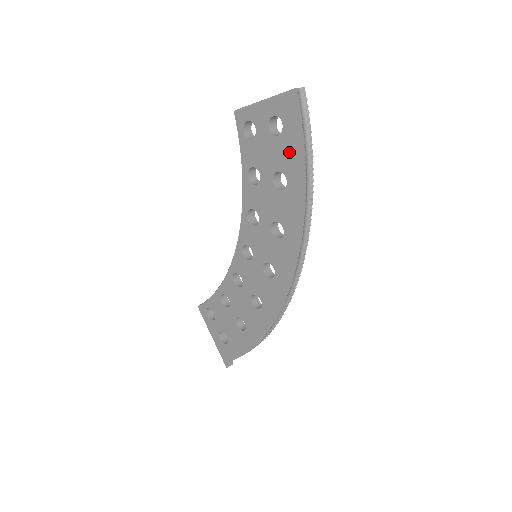
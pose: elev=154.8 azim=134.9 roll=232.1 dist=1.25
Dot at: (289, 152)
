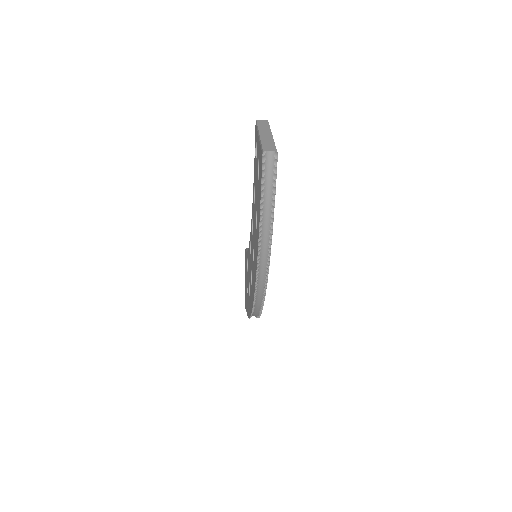
Dot at: (258, 204)
